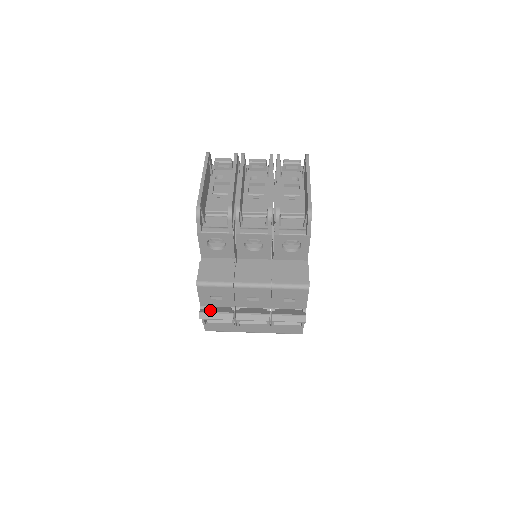
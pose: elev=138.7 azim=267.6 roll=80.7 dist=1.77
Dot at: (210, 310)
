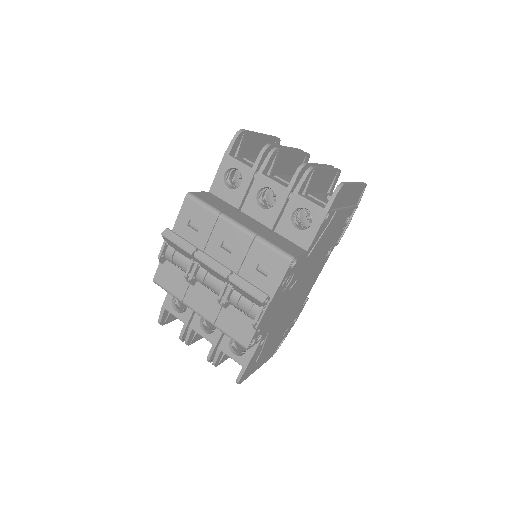
Dot at: occluded
